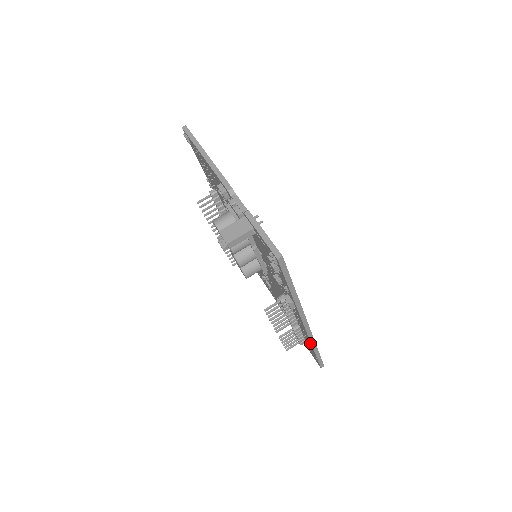
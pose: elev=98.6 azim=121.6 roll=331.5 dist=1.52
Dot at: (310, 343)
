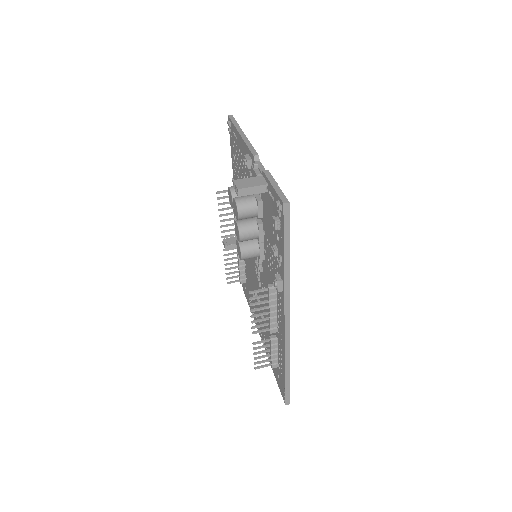
Dot at: (284, 357)
